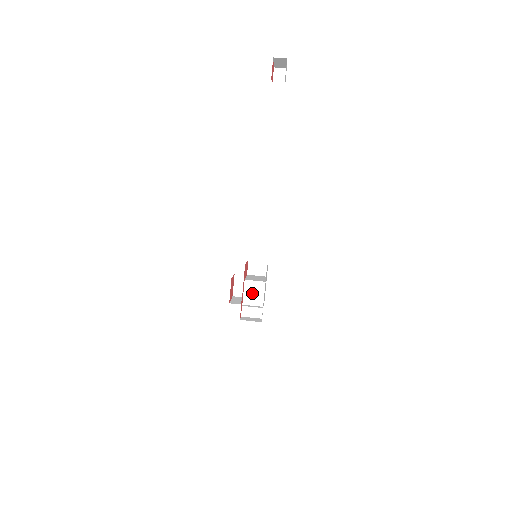
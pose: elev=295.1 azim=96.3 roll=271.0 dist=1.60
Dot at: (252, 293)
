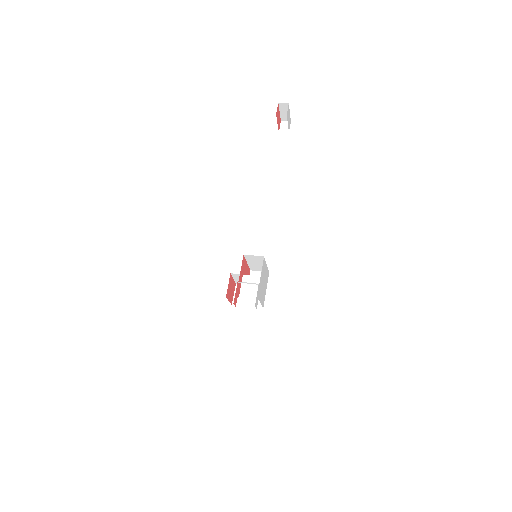
Dot at: (249, 287)
